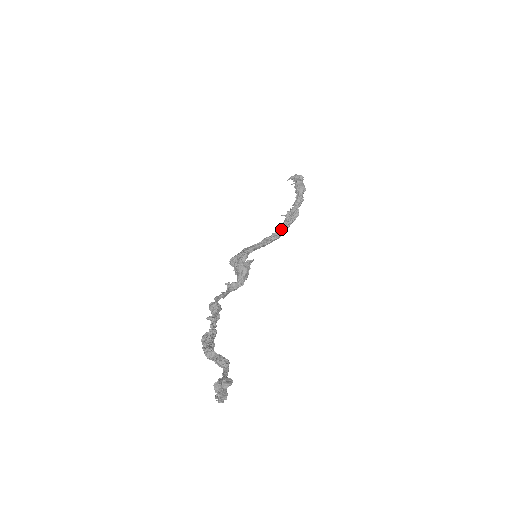
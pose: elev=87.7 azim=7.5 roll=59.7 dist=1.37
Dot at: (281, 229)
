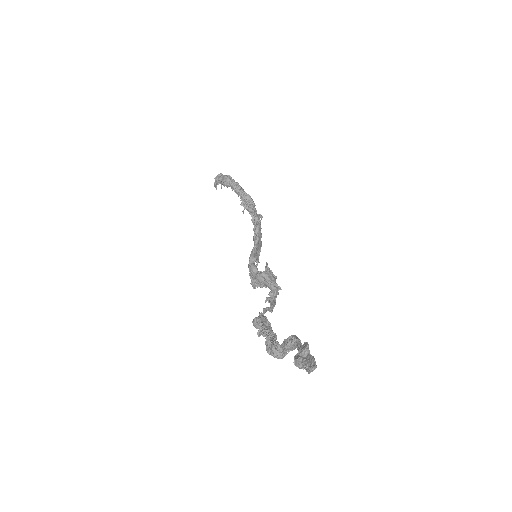
Dot at: (254, 220)
